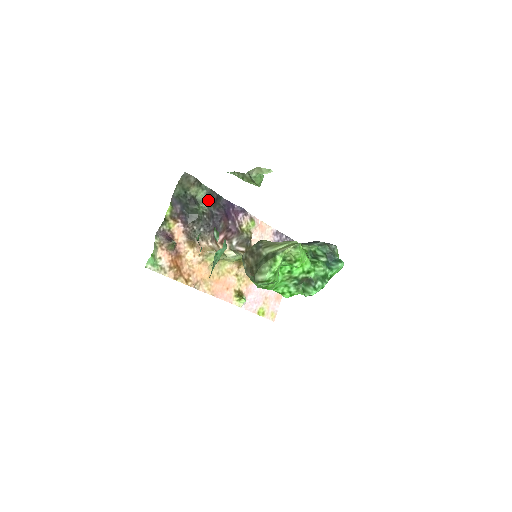
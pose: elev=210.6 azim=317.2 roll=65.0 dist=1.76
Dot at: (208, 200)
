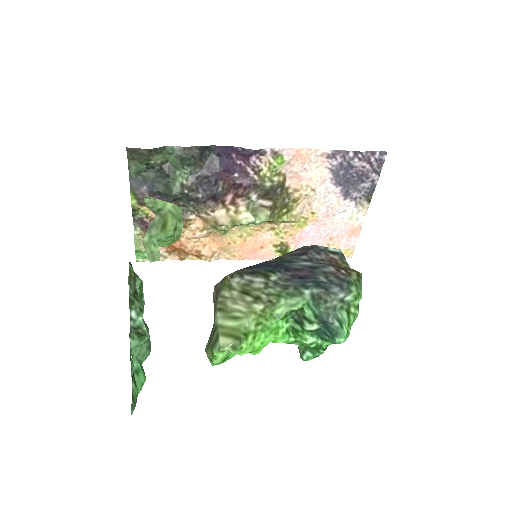
Dot at: (186, 163)
